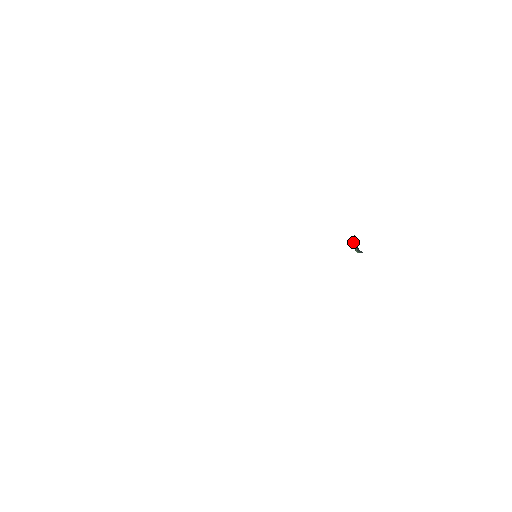
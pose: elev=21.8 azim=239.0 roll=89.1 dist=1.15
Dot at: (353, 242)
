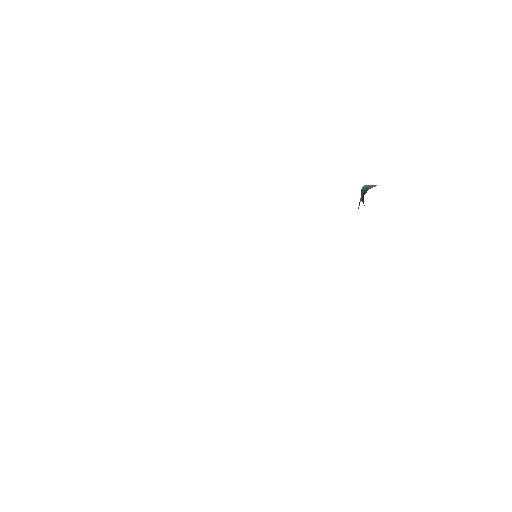
Dot at: occluded
